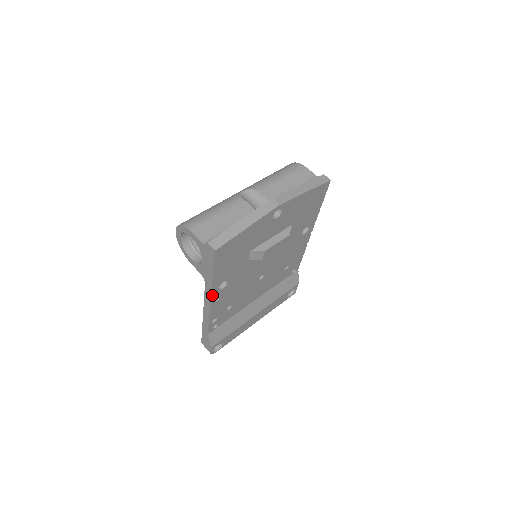
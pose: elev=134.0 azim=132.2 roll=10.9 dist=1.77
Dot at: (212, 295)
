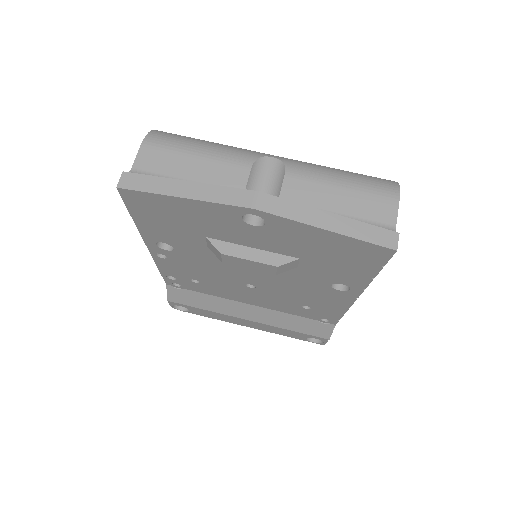
Dot at: (149, 245)
